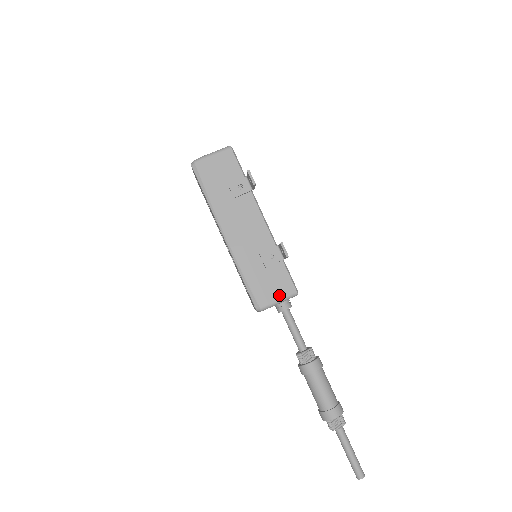
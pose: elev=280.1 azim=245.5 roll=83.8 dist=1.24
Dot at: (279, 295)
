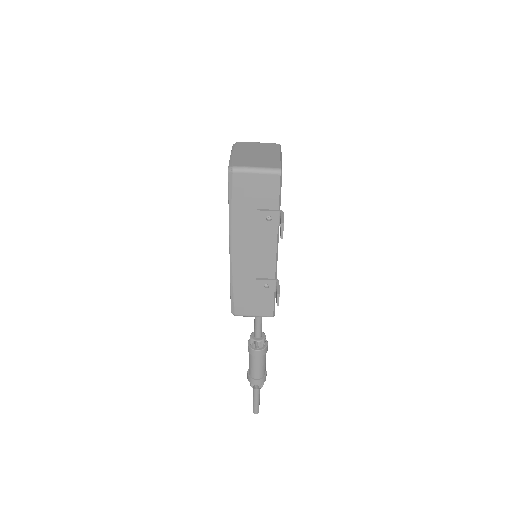
Dot at: (256, 313)
